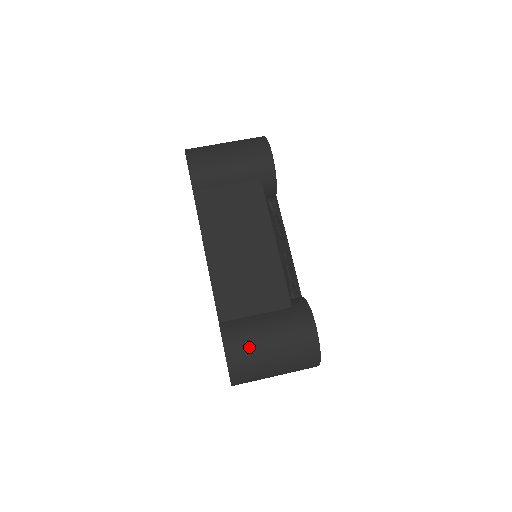
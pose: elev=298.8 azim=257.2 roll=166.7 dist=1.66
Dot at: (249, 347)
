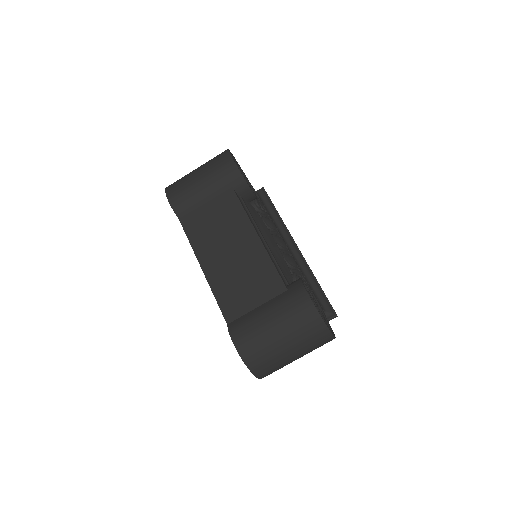
Dot at: (256, 338)
